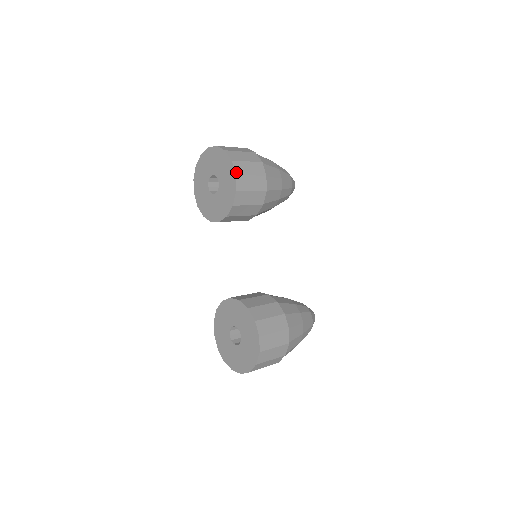
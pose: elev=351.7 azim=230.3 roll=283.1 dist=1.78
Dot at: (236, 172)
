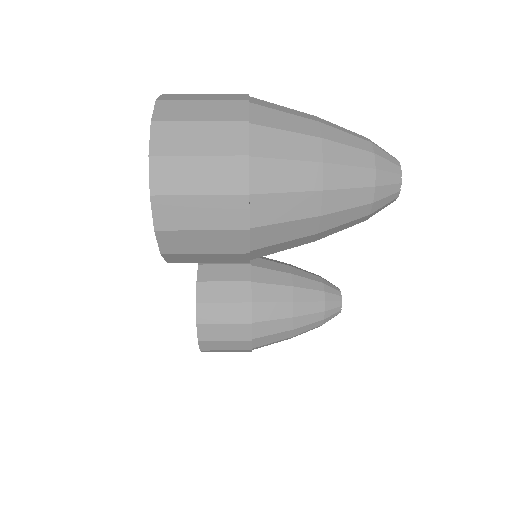
Dot at: (162, 249)
